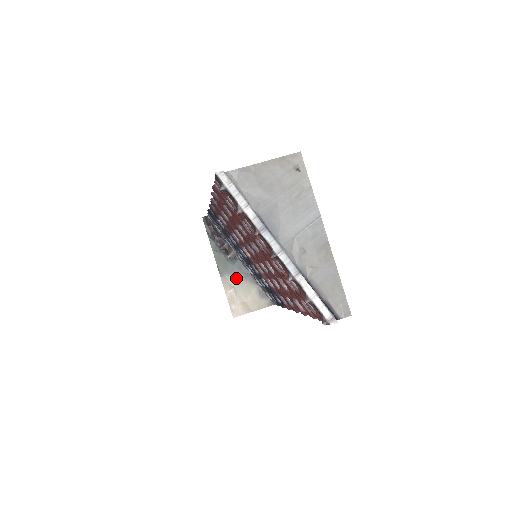
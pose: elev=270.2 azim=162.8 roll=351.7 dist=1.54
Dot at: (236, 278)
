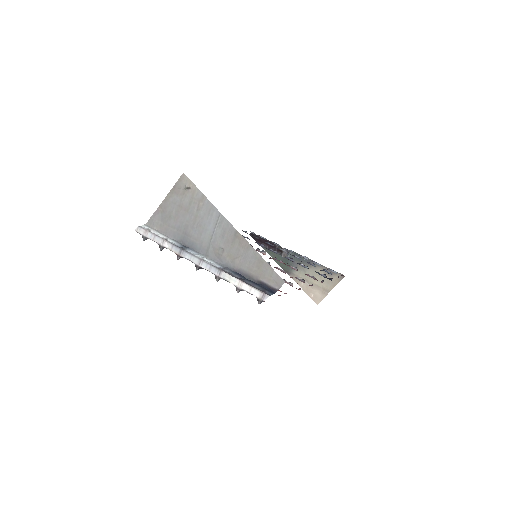
Dot at: (301, 270)
